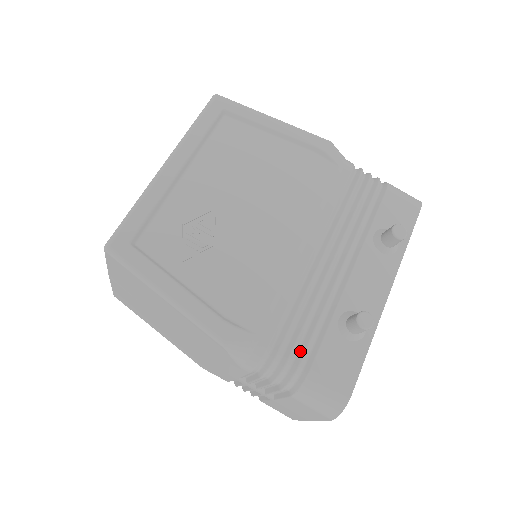
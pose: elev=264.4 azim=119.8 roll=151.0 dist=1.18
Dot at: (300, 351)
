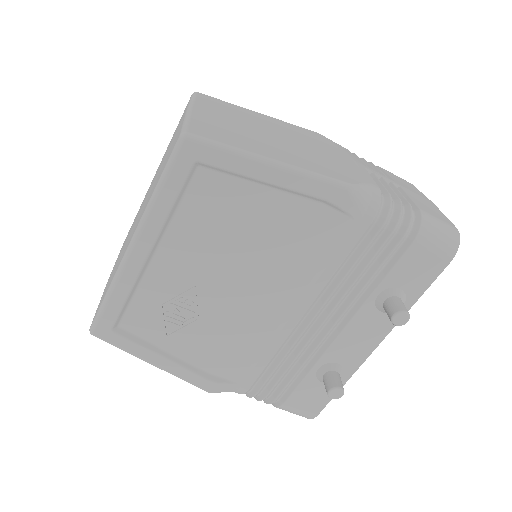
Dot at: (278, 390)
